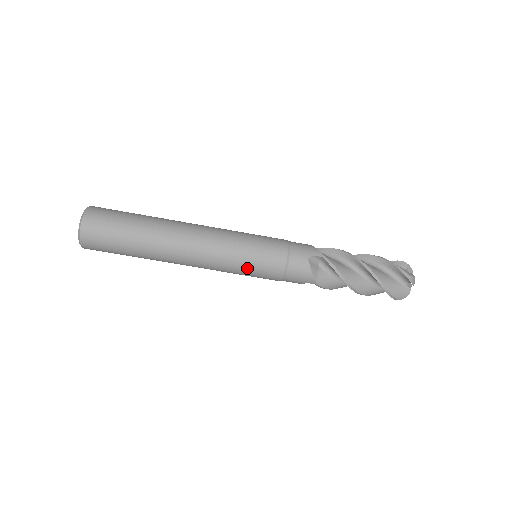
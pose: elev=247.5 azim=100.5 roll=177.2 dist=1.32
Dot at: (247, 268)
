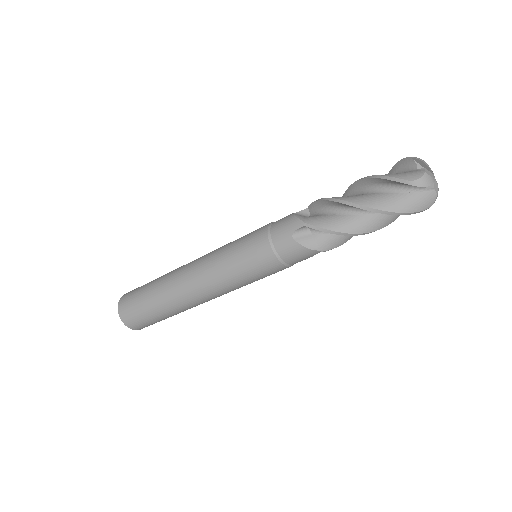
Dot at: (250, 278)
